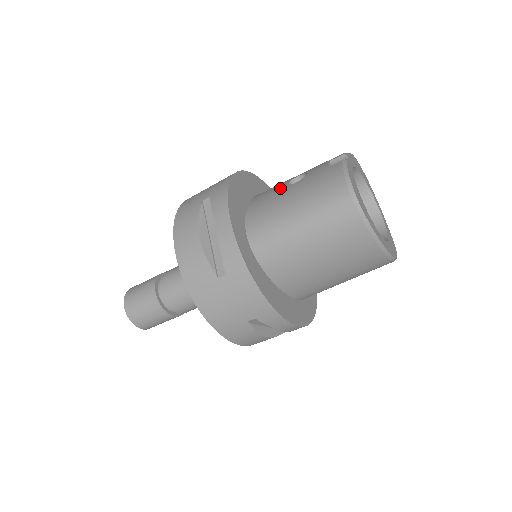
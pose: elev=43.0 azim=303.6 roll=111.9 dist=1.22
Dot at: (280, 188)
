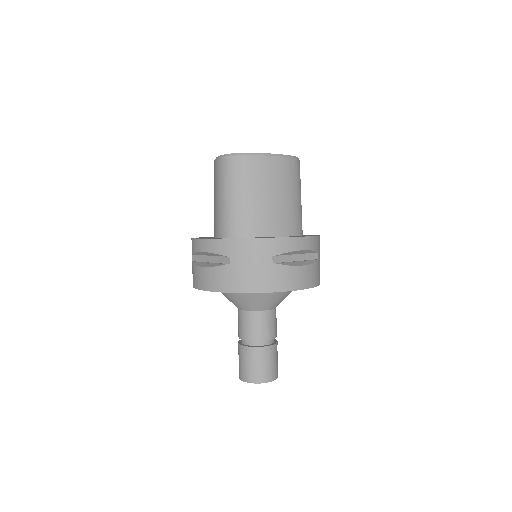
Dot at: occluded
